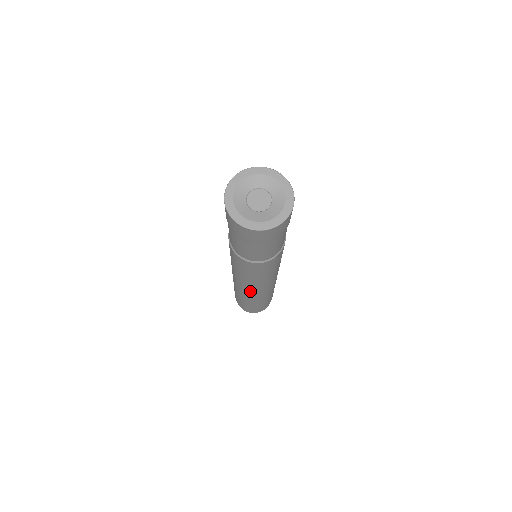
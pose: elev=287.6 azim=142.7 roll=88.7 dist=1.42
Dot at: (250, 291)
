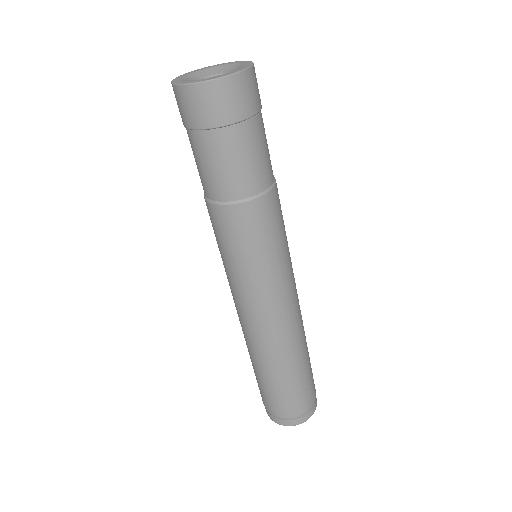
Dot at: (241, 318)
